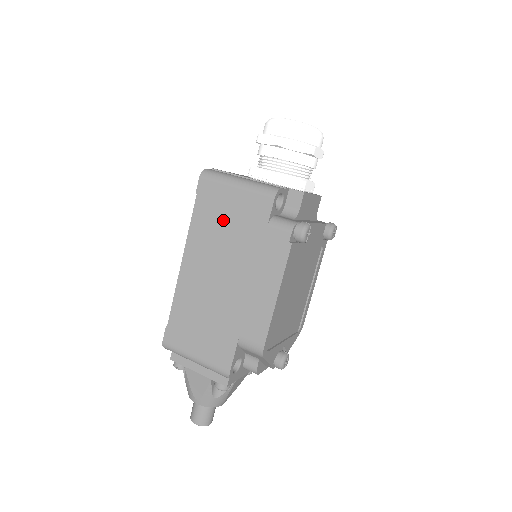
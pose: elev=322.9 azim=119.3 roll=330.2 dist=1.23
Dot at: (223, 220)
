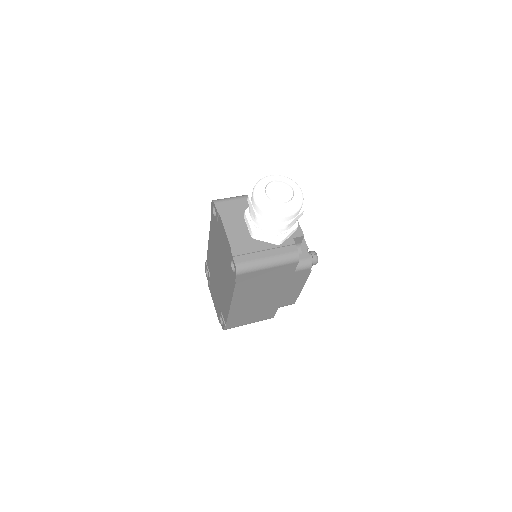
Dot at: (261, 282)
